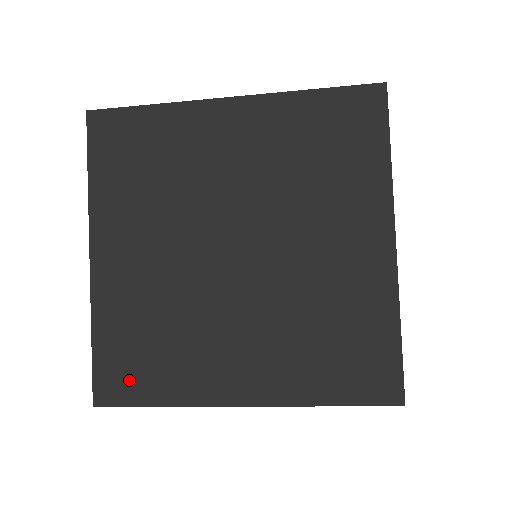
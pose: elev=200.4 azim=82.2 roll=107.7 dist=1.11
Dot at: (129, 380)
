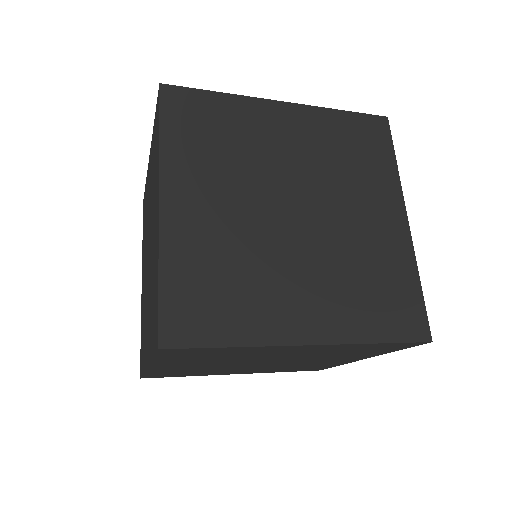
Dot at: (199, 320)
